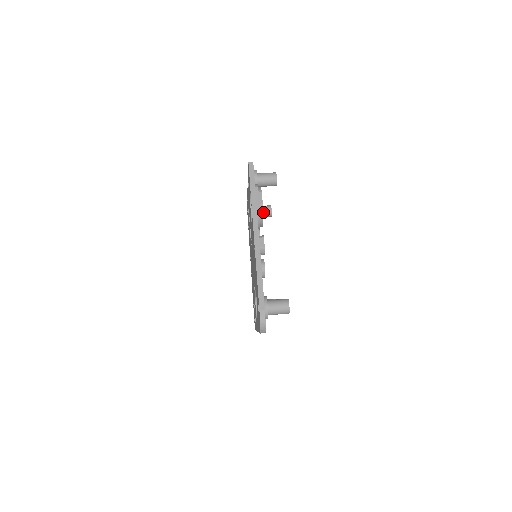
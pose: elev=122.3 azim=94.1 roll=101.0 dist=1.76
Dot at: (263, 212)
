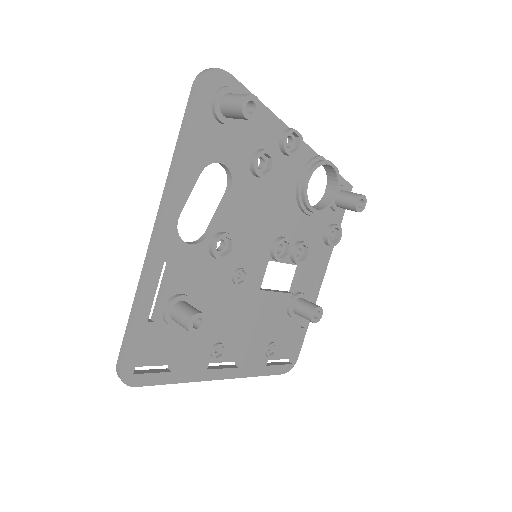
Dot at: (308, 302)
